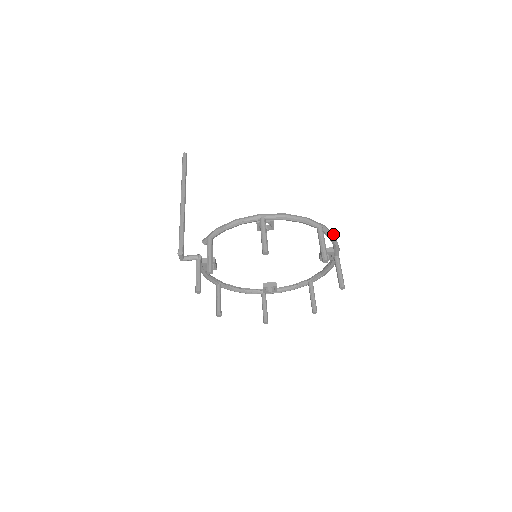
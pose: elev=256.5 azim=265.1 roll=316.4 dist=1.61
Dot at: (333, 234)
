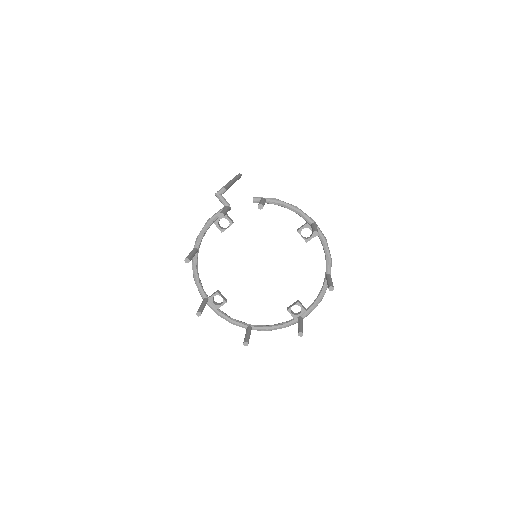
Dot at: (324, 294)
